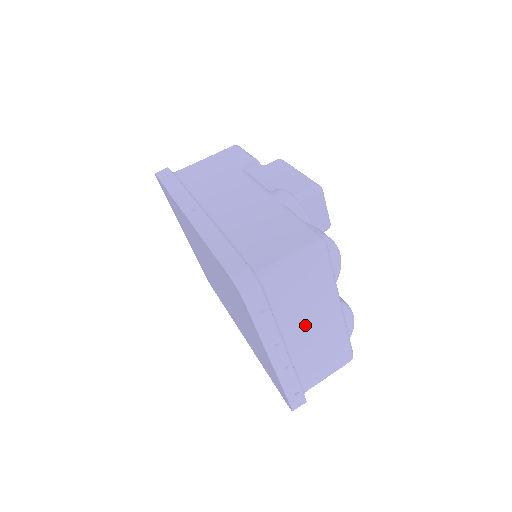
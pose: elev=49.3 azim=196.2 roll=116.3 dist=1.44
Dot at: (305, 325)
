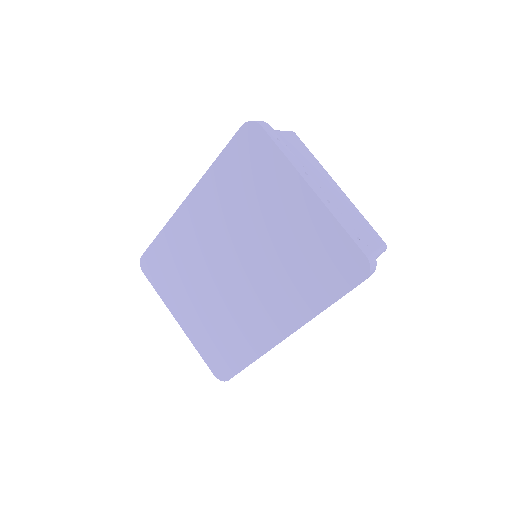
Dot at: (320, 184)
